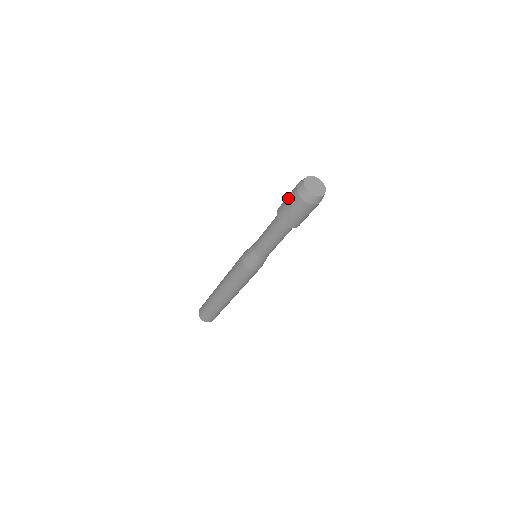
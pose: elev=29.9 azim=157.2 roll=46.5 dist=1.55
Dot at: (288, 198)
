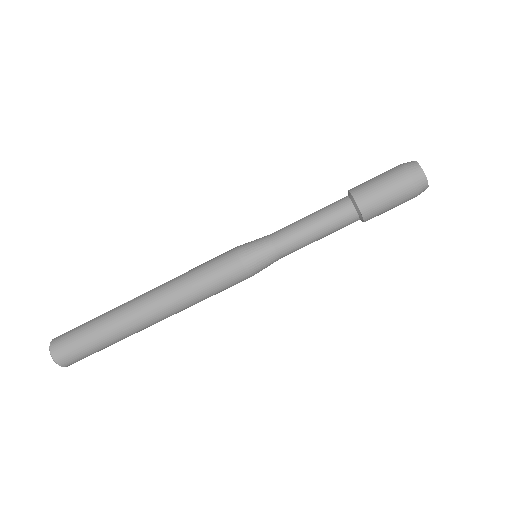
Dot at: (383, 177)
